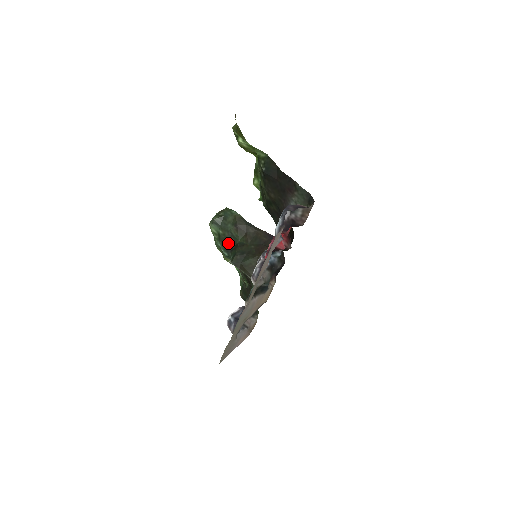
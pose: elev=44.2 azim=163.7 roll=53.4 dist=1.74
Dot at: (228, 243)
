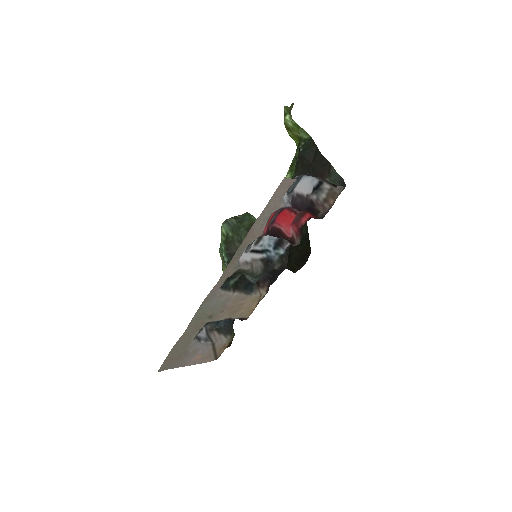
Dot at: (233, 248)
